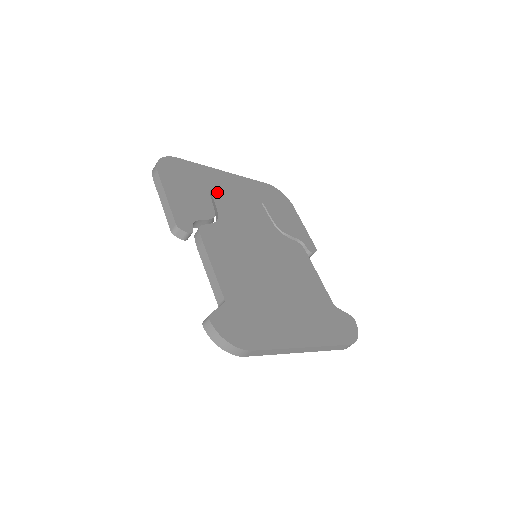
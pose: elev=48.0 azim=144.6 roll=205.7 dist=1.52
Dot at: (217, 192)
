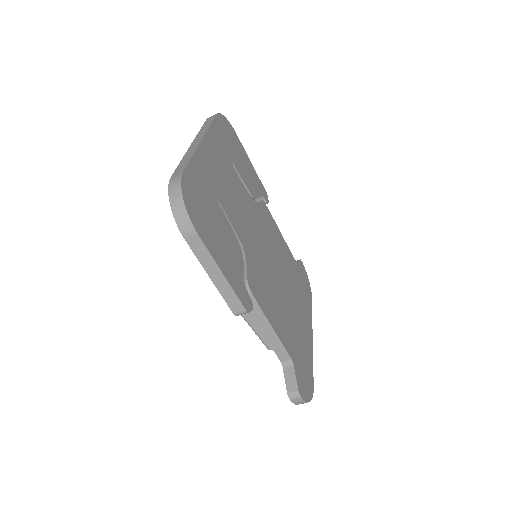
Dot at: (221, 197)
